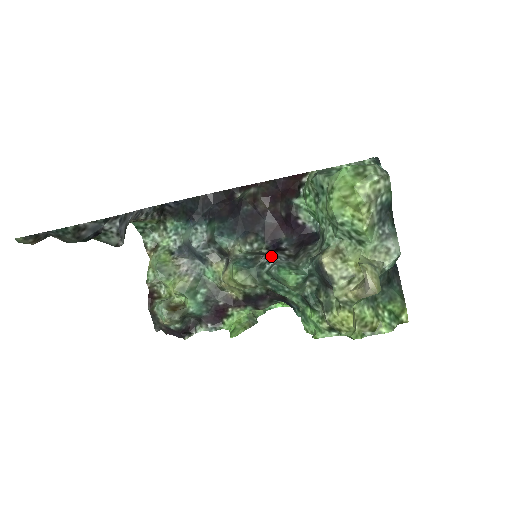
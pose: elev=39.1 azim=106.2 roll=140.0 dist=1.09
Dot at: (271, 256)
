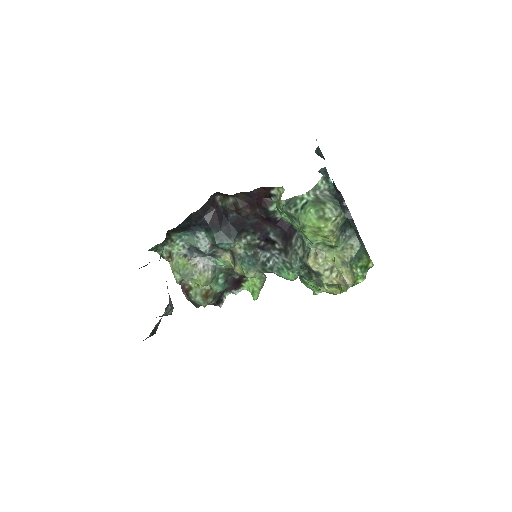
Dot at: (268, 256)
